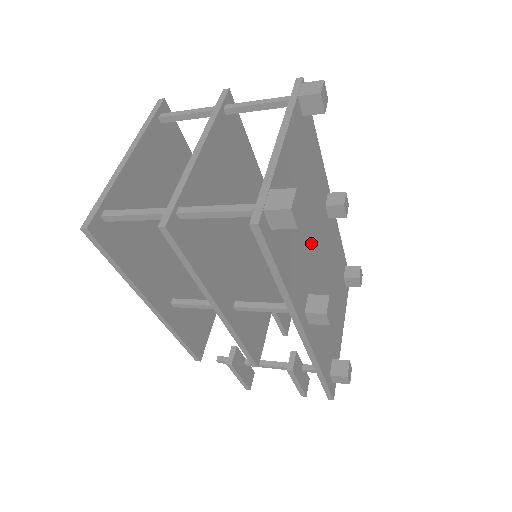
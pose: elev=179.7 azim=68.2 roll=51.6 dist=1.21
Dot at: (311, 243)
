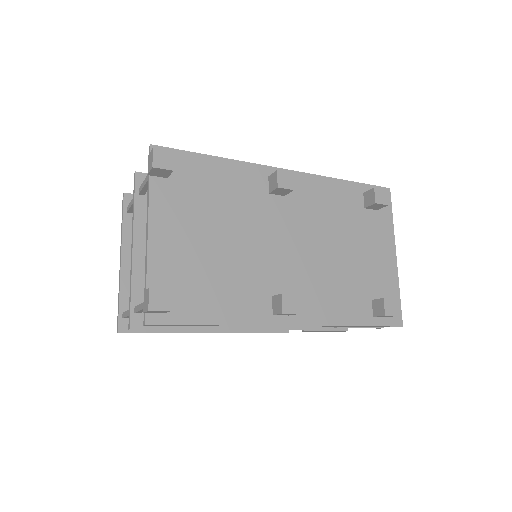
Dot at: (256, 250)
